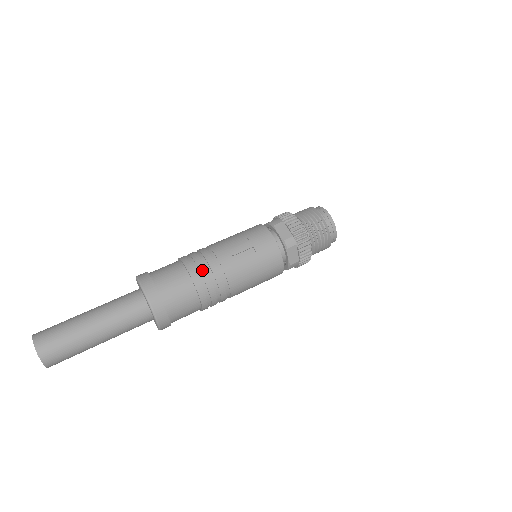
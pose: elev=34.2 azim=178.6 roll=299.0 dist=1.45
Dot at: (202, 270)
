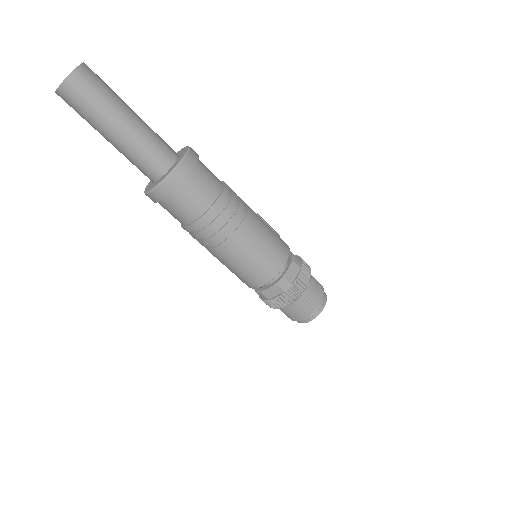
Dot at: occluded
